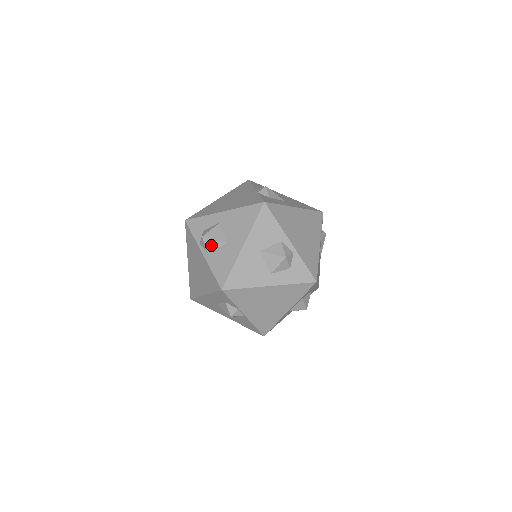
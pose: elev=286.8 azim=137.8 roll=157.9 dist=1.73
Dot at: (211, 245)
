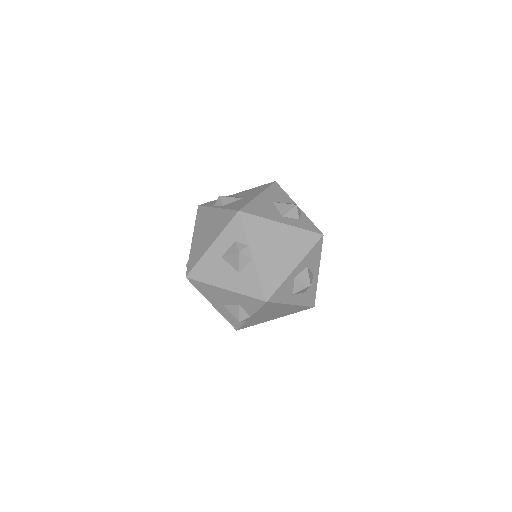
Dot at: (227, 201)
